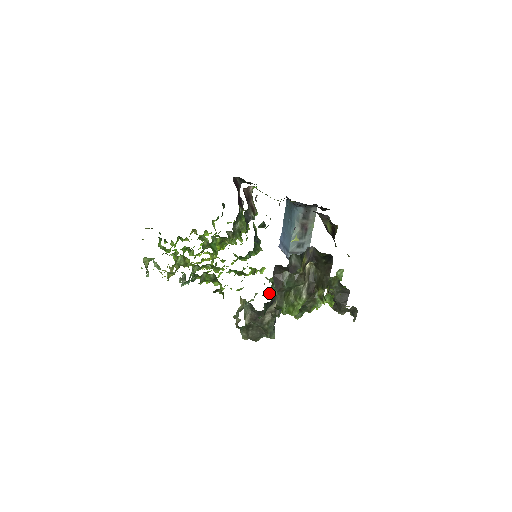
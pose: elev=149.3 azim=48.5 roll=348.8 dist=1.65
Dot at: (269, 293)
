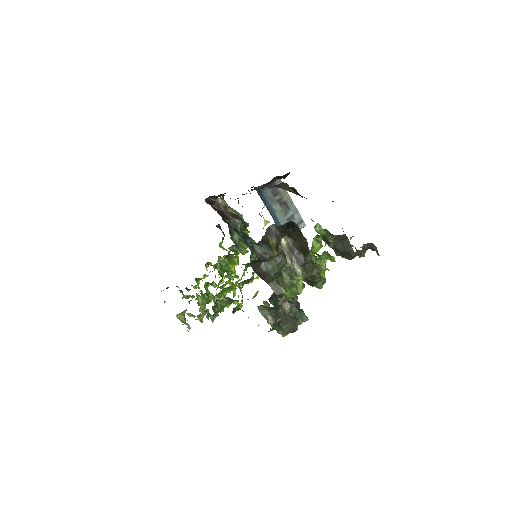
Dot at: occluded
